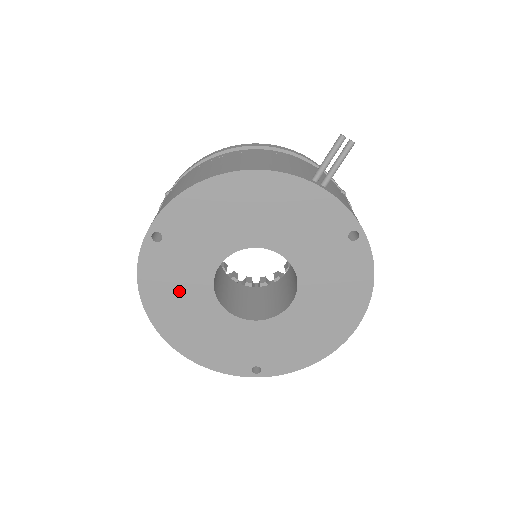
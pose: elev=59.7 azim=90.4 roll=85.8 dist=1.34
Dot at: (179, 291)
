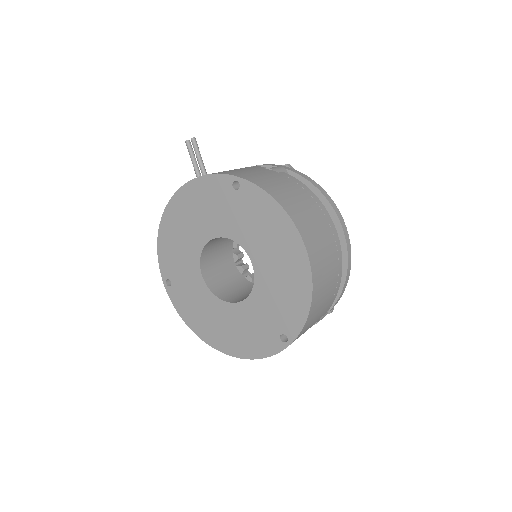
Dot at: (201, 309)
